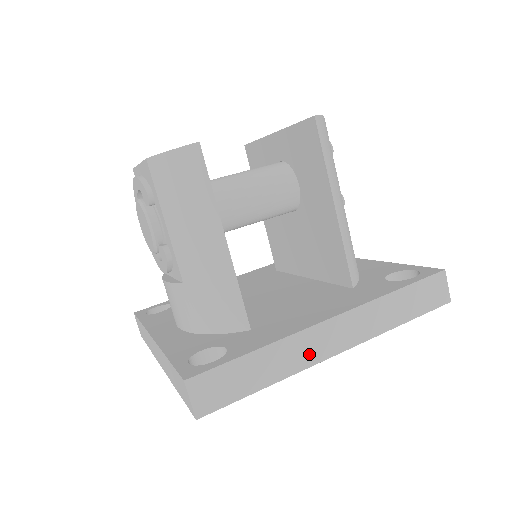
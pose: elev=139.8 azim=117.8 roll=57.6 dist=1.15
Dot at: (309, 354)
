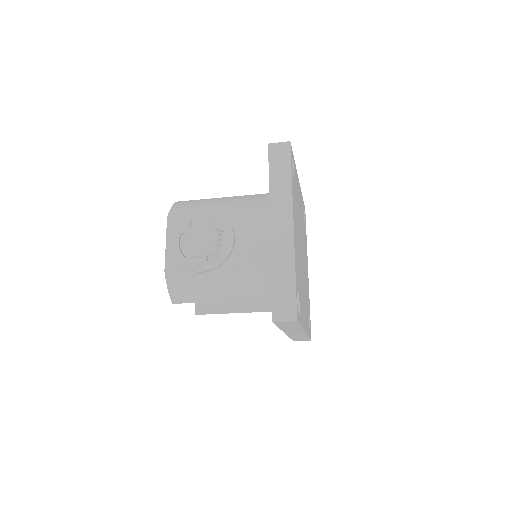
Dot at: occluded
